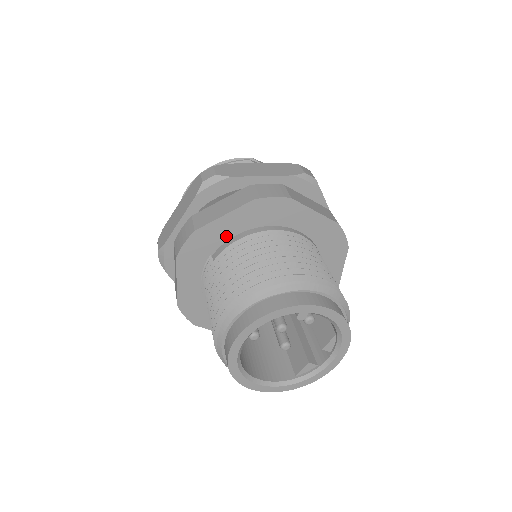
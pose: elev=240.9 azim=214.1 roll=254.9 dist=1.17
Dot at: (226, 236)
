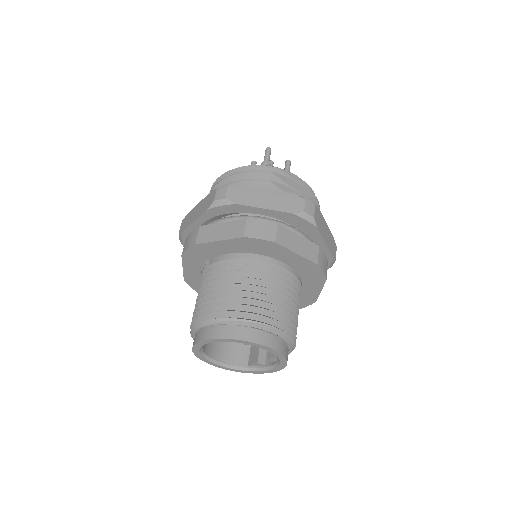
Dot at: (221, 252)
